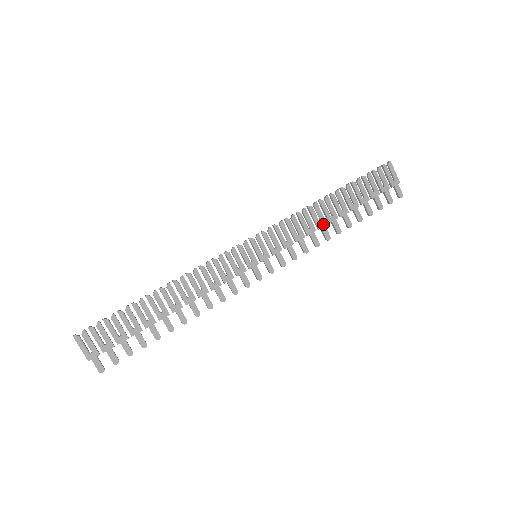
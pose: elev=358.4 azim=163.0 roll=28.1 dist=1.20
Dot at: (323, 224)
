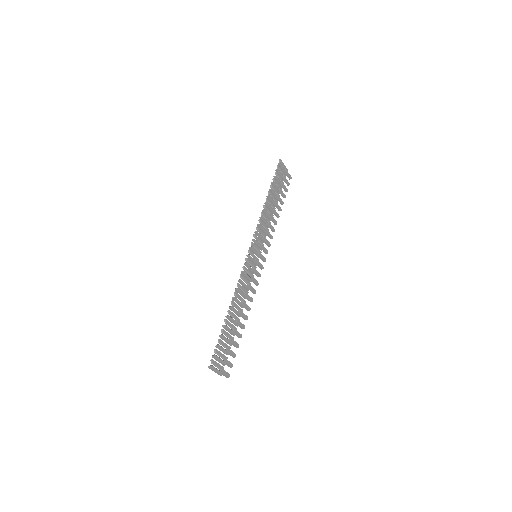
Dot at: (272, 217)
